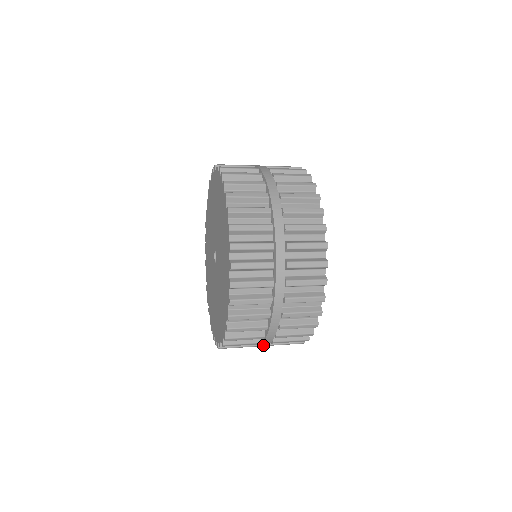
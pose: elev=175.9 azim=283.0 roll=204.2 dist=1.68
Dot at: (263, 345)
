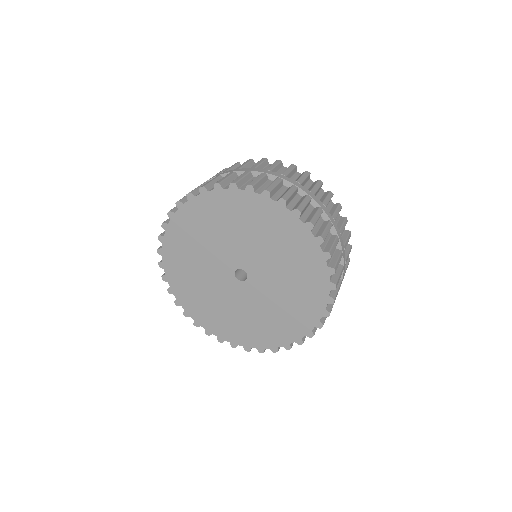
Dot at: occluded
